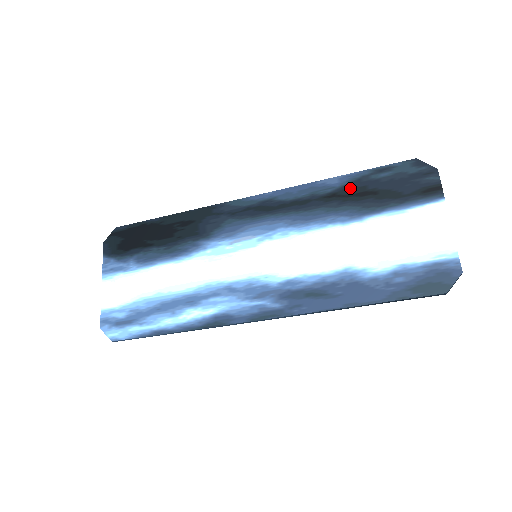
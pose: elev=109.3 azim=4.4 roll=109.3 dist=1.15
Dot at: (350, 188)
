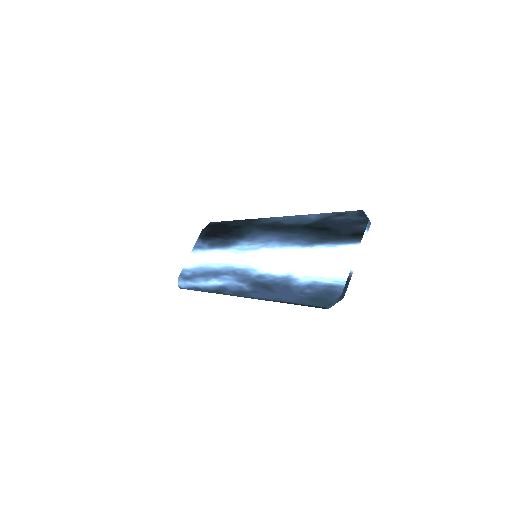
Dot at: (318, 223)
